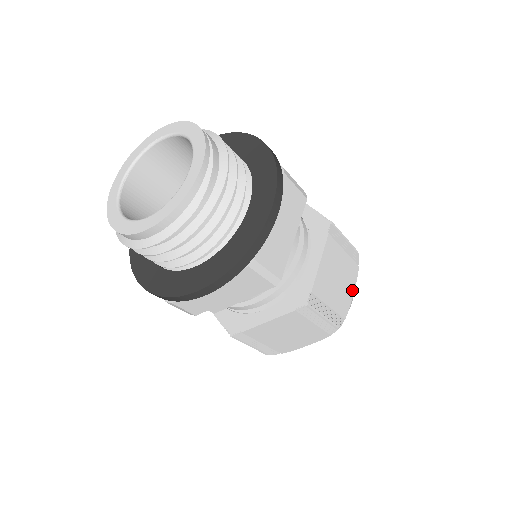
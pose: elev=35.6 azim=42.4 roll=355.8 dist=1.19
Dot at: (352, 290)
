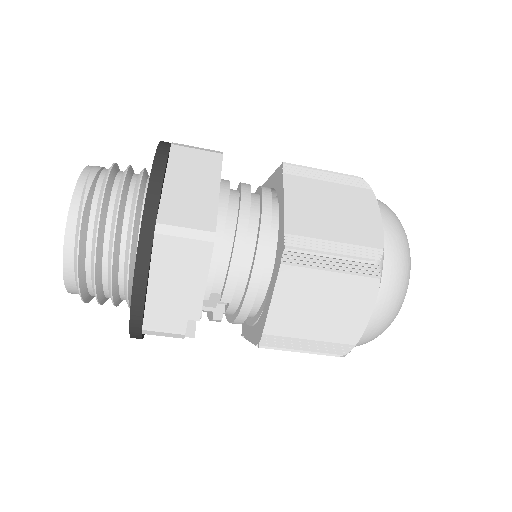
Dot at: (376, 216)
